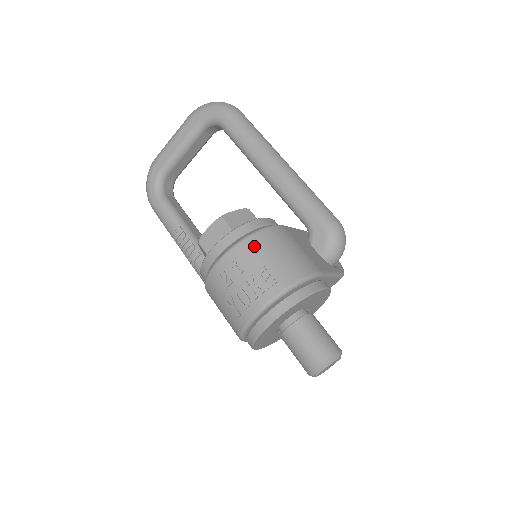
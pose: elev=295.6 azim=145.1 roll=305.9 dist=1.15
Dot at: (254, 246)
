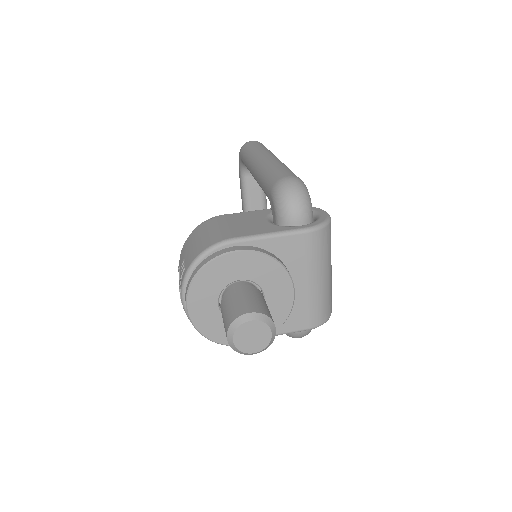
Dot at: (185, 246)
